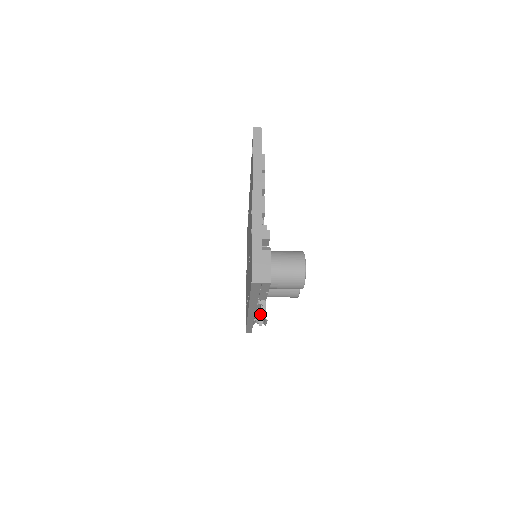
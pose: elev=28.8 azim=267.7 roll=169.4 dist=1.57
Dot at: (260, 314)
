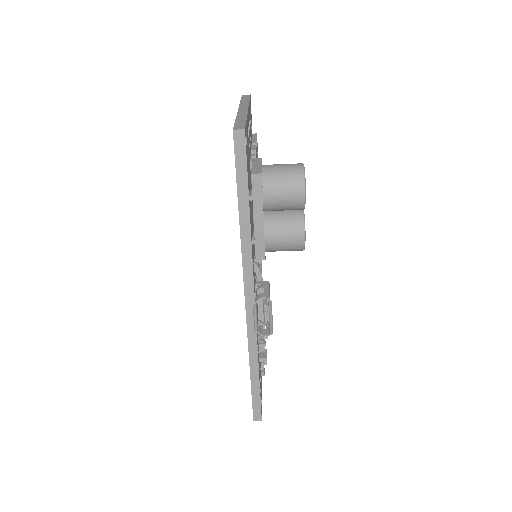
Dot at: (261, 295)
